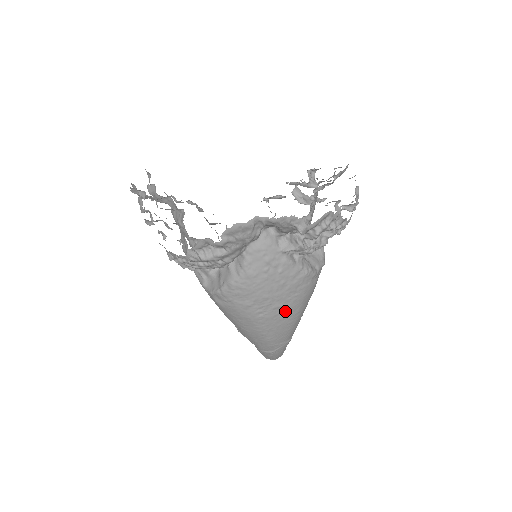
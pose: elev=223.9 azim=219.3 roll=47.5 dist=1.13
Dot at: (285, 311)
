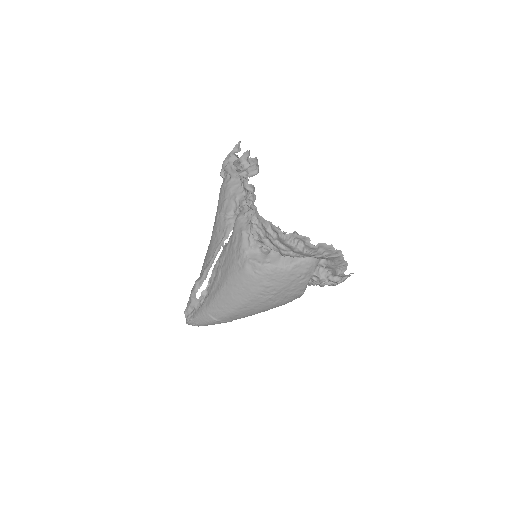
Dot at: (269, 304)
